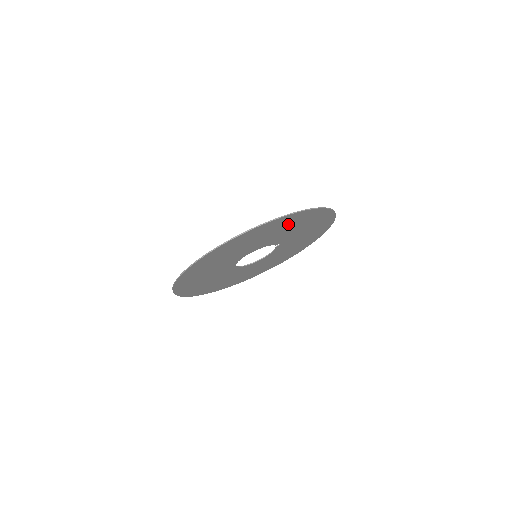
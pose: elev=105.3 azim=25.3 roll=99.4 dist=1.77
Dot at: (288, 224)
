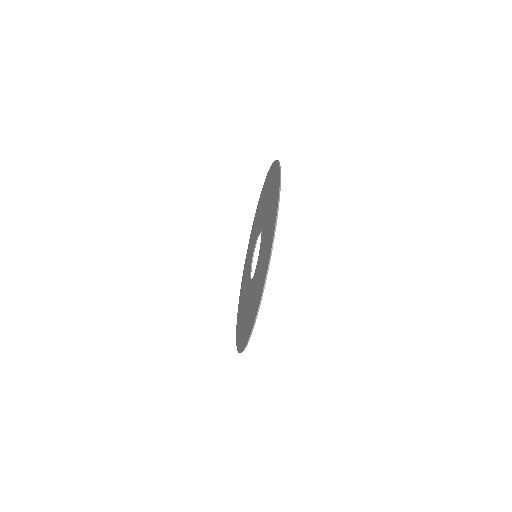
Dot at: (268, 244)
